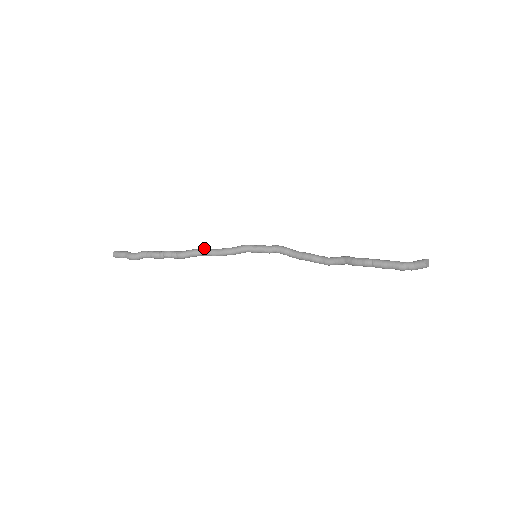
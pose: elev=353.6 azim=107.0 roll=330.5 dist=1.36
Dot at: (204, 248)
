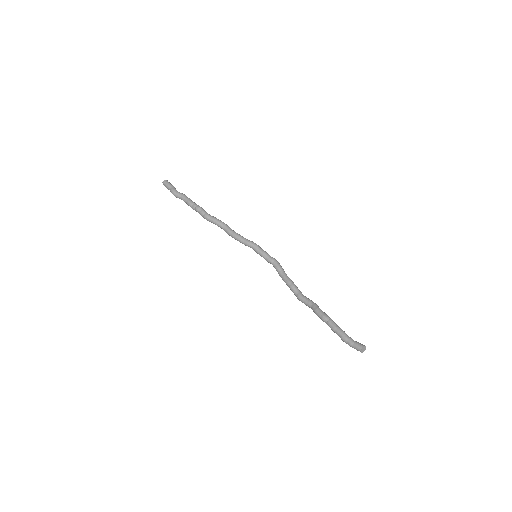
Dot at: (226, 224)
